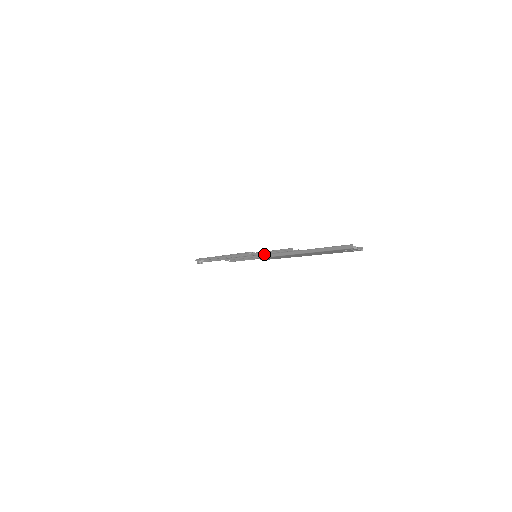
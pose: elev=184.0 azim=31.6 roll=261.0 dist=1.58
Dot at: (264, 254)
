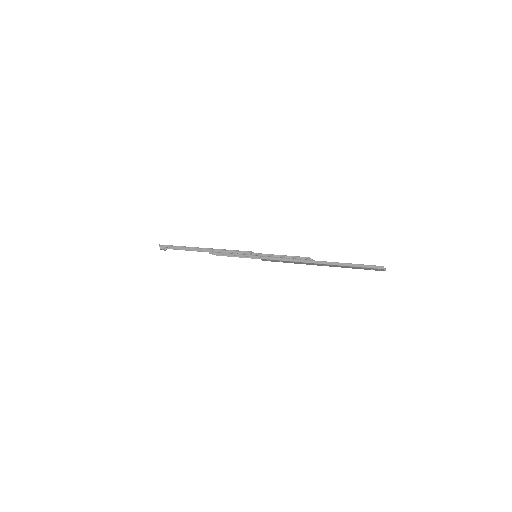
Dot at: (273, 257)
